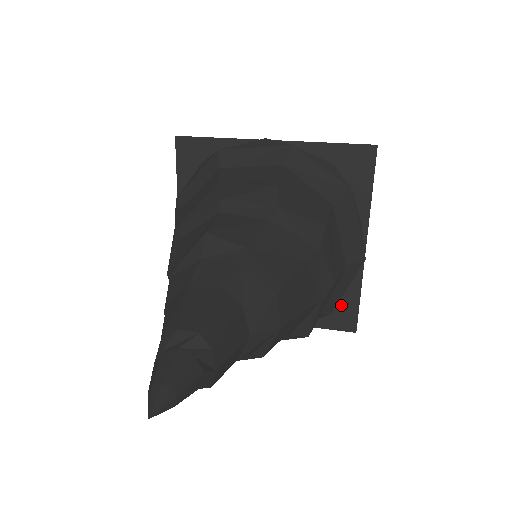
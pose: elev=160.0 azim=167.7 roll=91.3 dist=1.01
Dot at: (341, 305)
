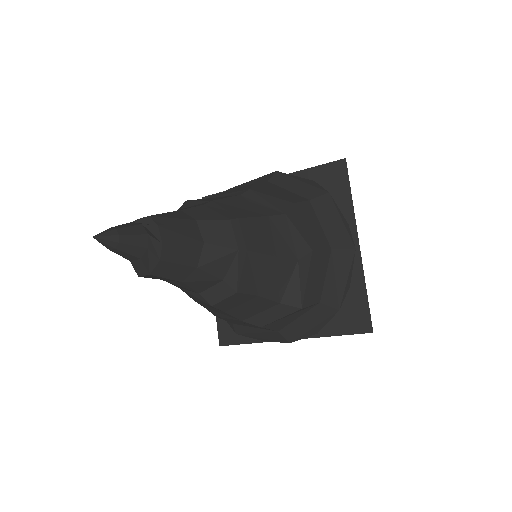
Dot at: (352, 306)
